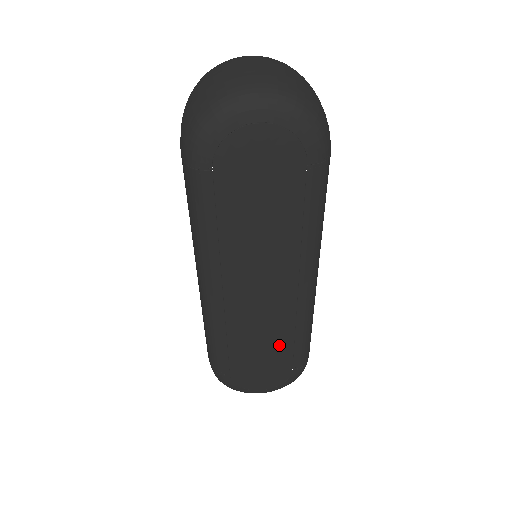
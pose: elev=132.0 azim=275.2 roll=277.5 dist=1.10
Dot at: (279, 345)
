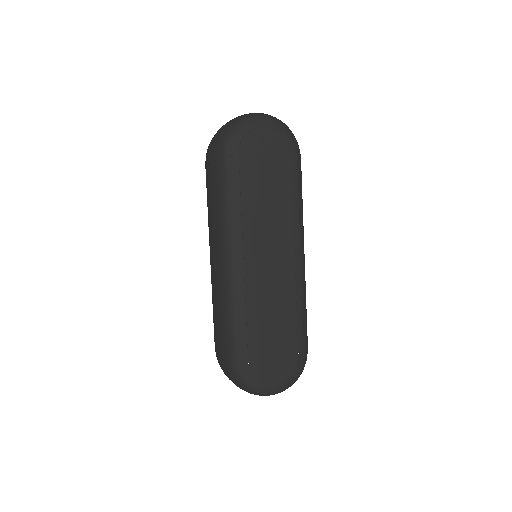
Dot at: (286, 320)
